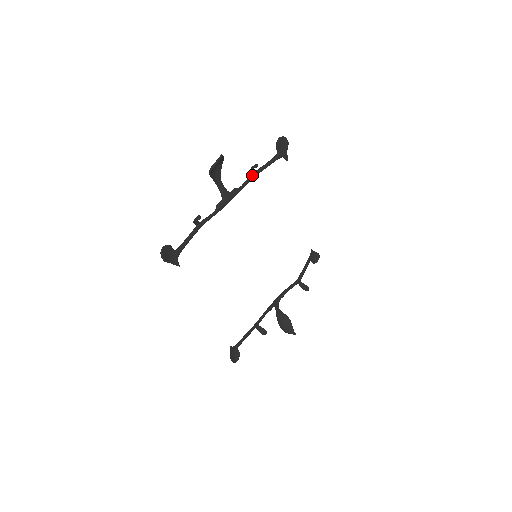
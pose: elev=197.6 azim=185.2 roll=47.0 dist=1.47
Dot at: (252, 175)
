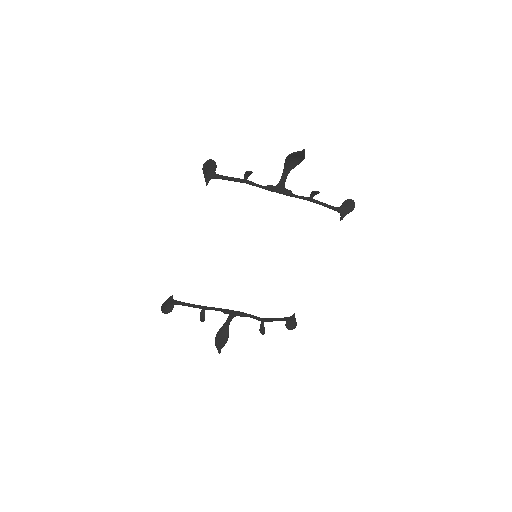
Dot at: (310, 198)
